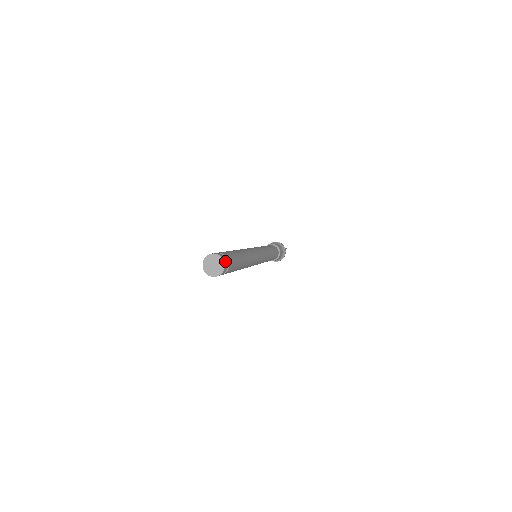
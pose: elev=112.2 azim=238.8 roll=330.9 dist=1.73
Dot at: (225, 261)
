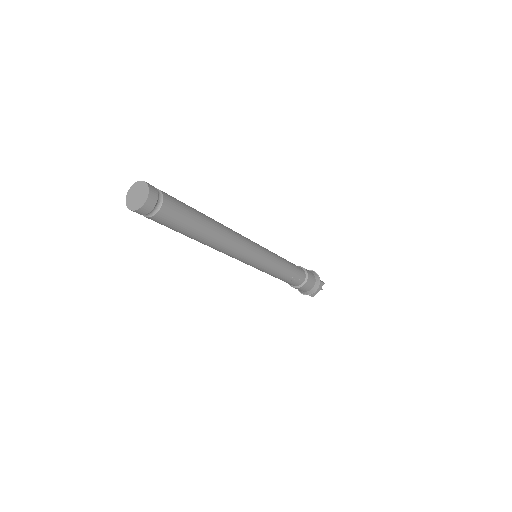
Dot at: (153, 193)
